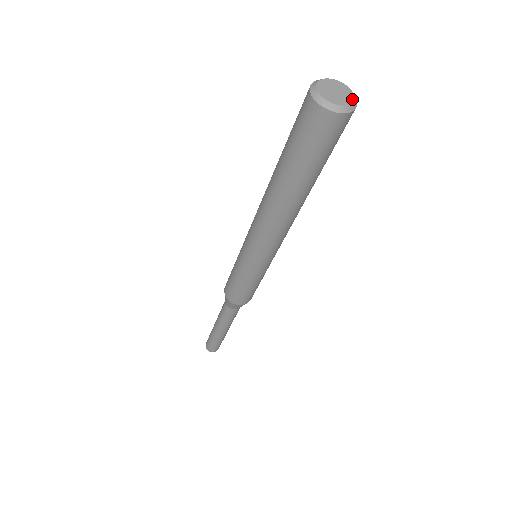
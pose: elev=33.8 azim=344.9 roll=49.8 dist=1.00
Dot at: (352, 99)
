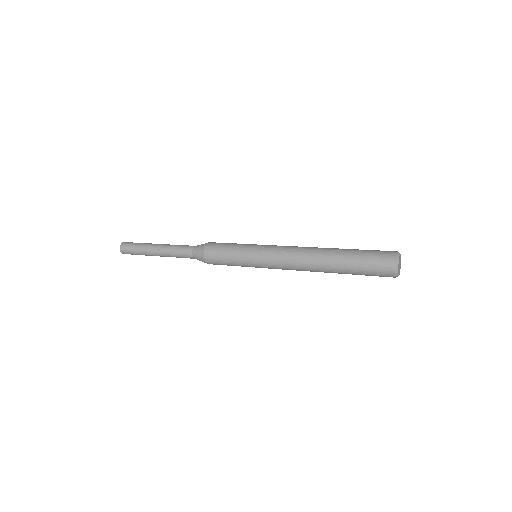
Dot at: occluded
